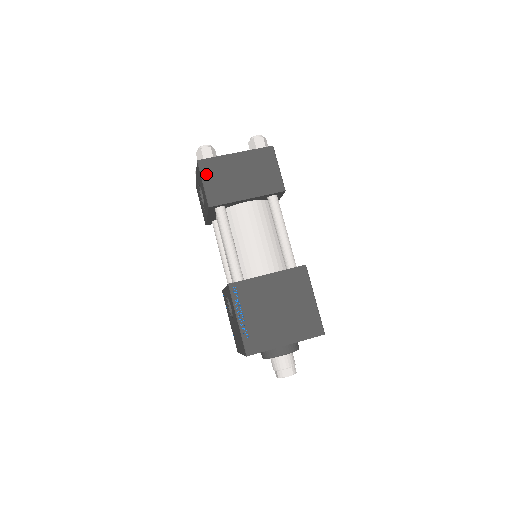
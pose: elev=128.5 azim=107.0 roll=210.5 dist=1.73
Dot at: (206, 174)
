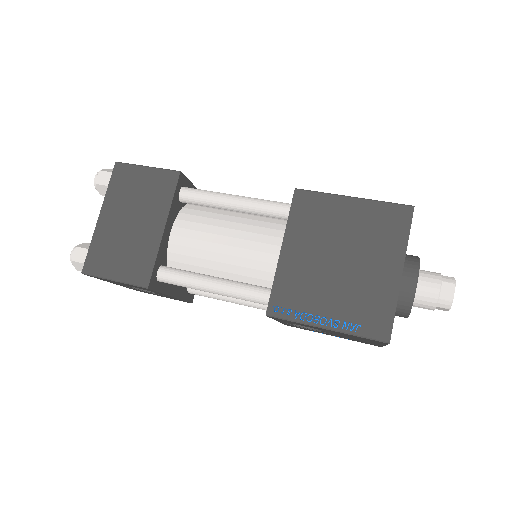
Dot at: (104, 270)
